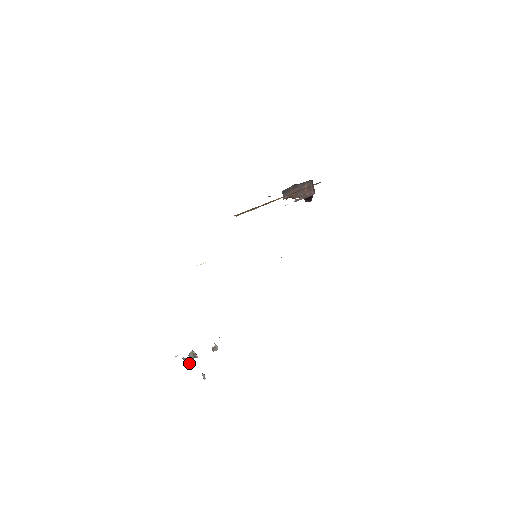
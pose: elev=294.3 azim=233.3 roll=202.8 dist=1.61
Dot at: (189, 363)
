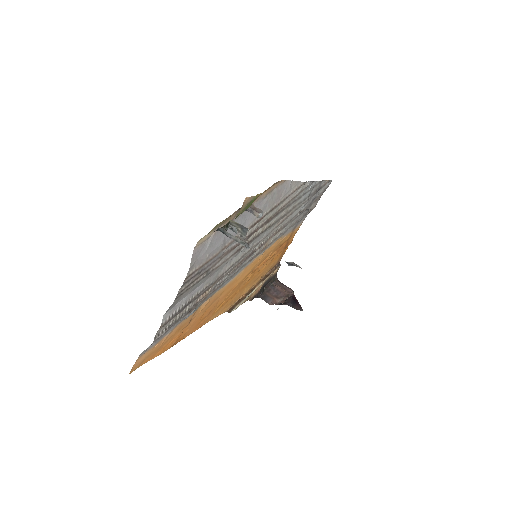
Dot at: (245, 243)
